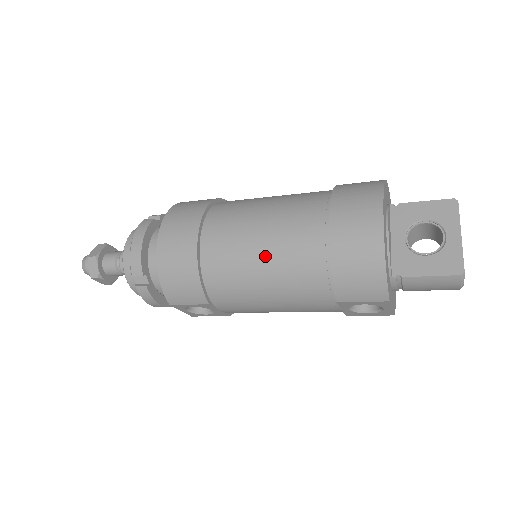
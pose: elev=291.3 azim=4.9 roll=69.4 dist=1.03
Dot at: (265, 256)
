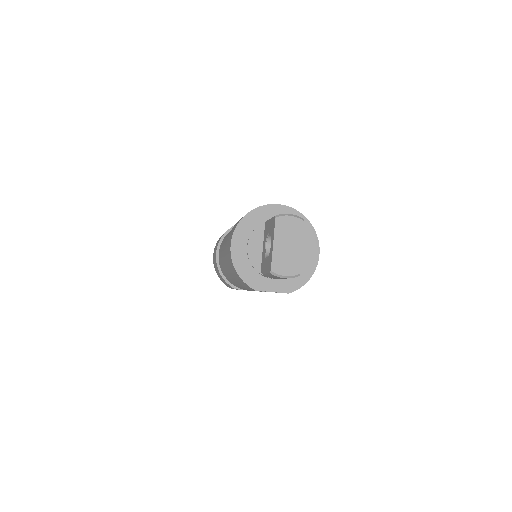
Dot at: (225, 266)
